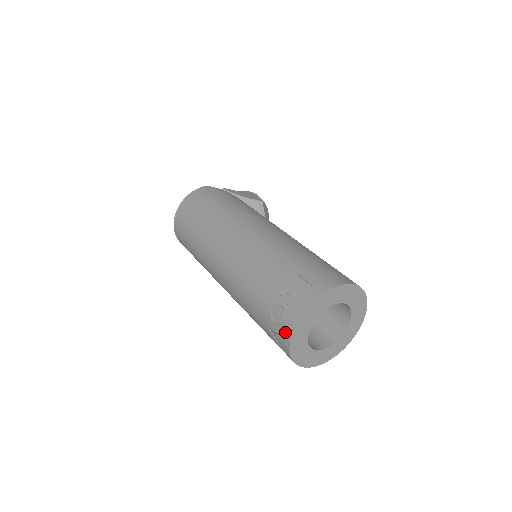
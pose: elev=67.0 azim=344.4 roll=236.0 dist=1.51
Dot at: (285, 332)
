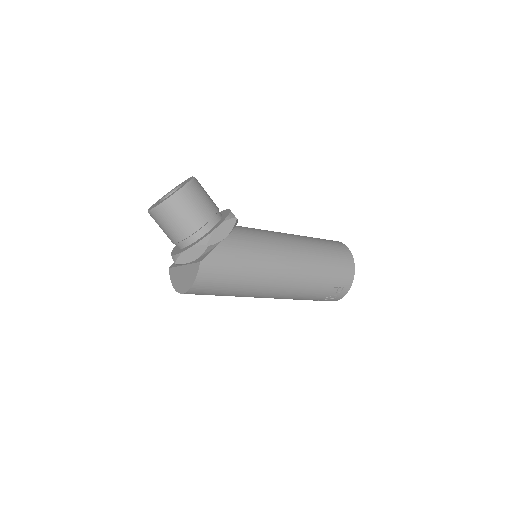
Dot at: occluded
